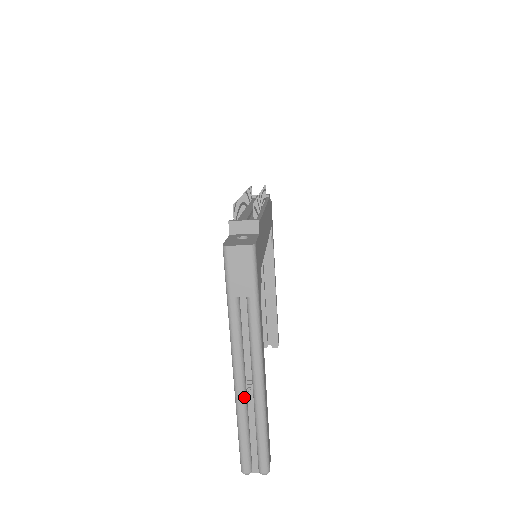
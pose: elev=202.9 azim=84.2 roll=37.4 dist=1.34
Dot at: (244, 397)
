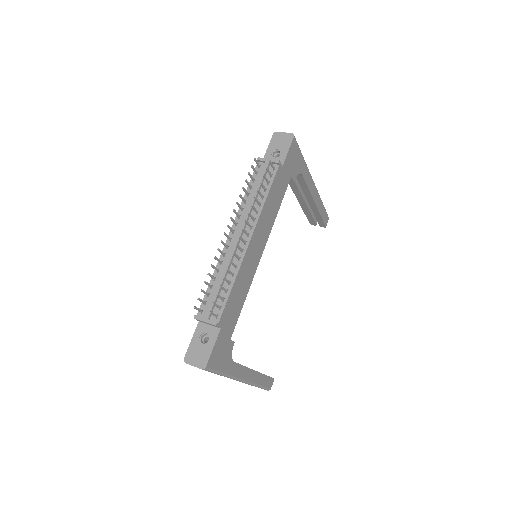
Dot at: occluded
